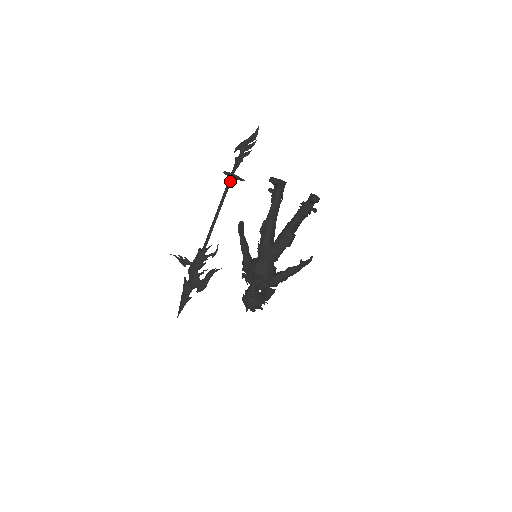
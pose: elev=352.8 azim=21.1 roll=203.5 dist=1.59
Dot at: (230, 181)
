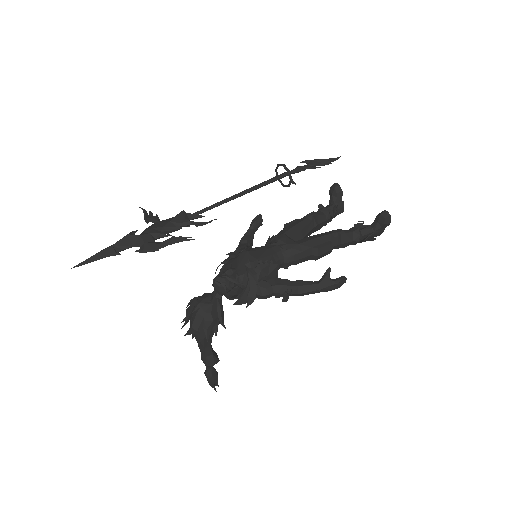
Dot at: (278, 177)
